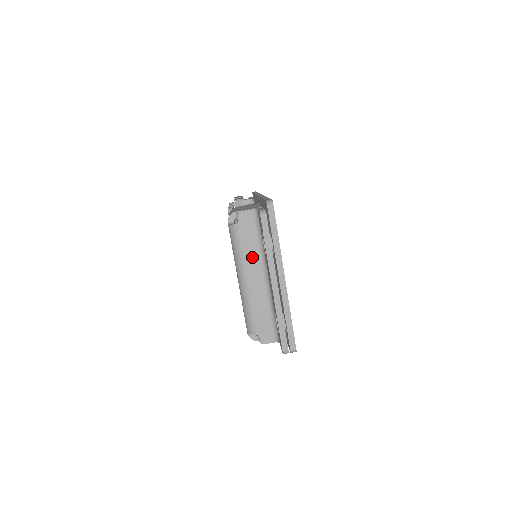
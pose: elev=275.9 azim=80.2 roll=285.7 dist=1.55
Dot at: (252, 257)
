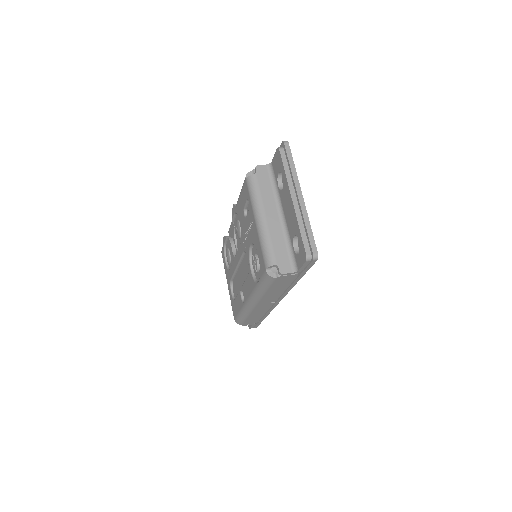
Dot at: (268, 199)
